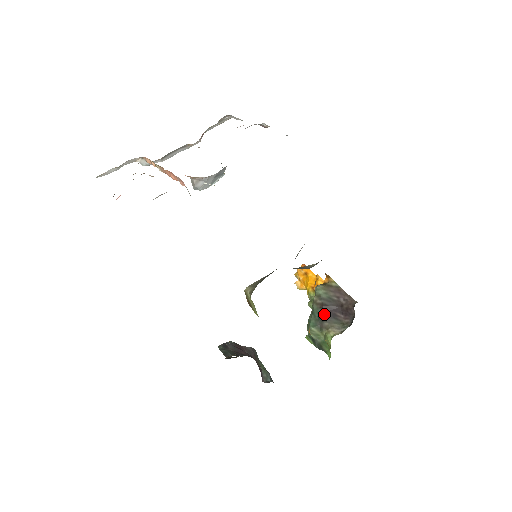
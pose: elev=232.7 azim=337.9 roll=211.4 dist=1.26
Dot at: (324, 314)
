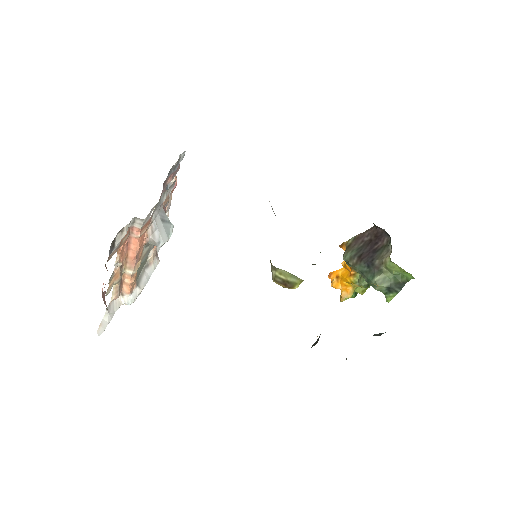
Dot at: (368, 260)
